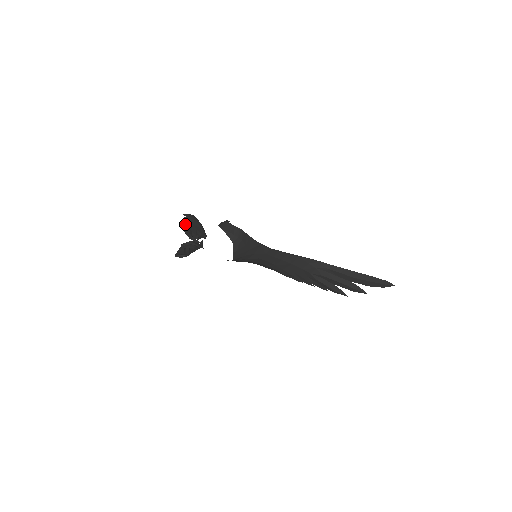
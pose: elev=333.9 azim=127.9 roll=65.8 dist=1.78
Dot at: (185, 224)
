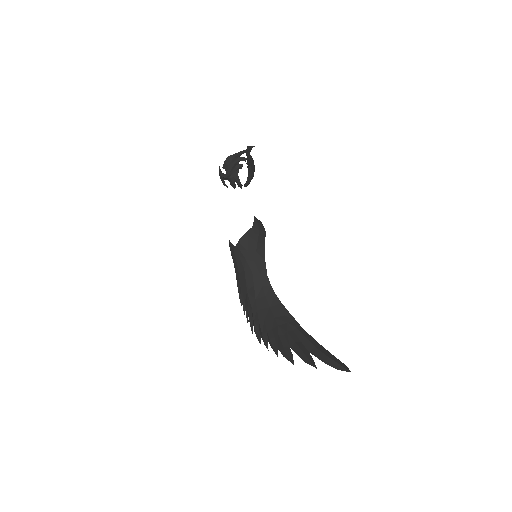
Dot at: occluded
